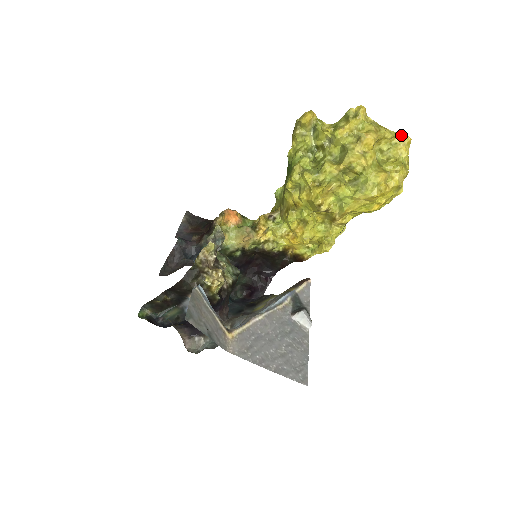
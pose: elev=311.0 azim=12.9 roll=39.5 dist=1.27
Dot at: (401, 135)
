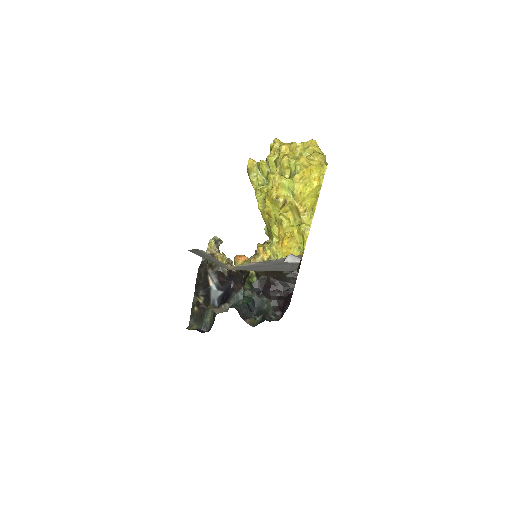
Dot at: (308, 141)
